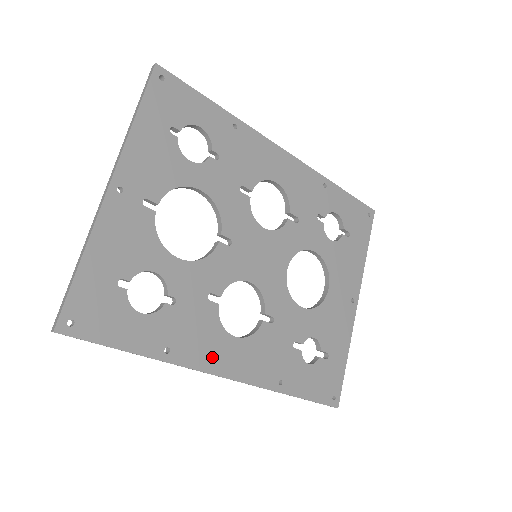
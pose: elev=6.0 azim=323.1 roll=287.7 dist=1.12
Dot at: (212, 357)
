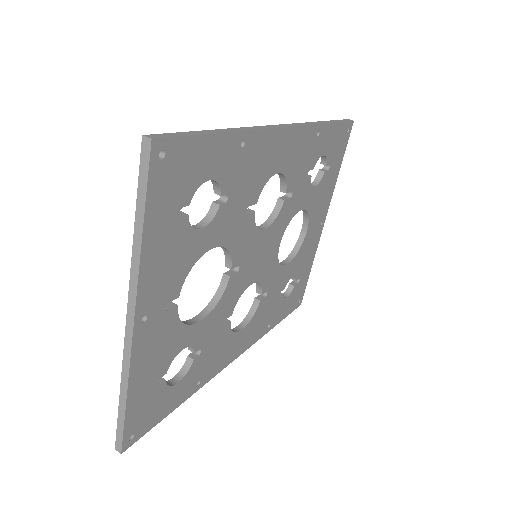
Dot at: (227, 357)
